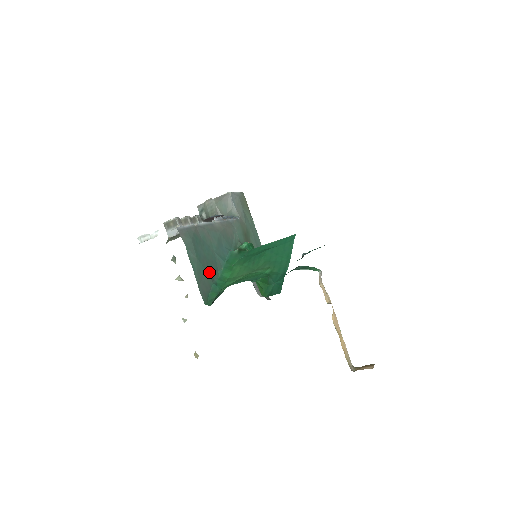
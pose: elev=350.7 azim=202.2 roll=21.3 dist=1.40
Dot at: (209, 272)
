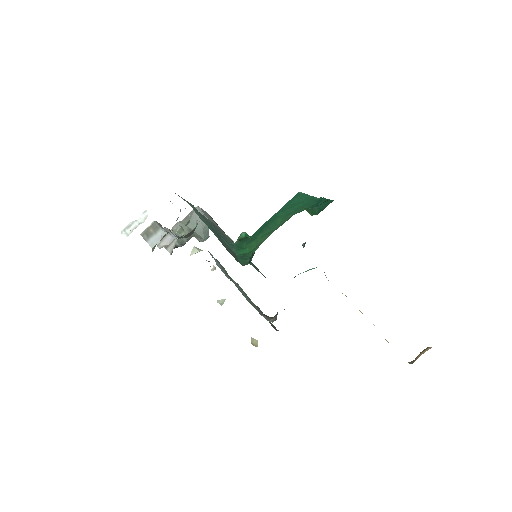
Dot at: occluded
